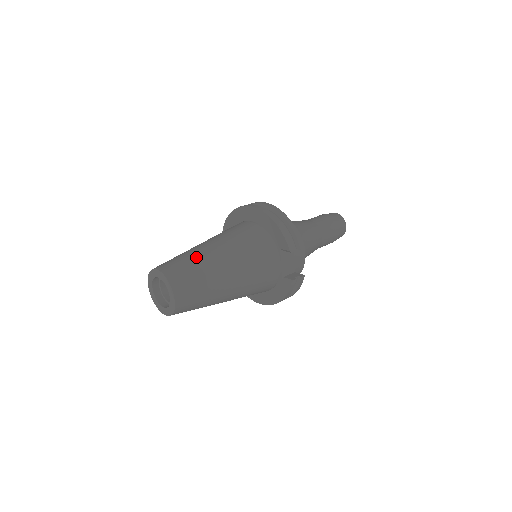
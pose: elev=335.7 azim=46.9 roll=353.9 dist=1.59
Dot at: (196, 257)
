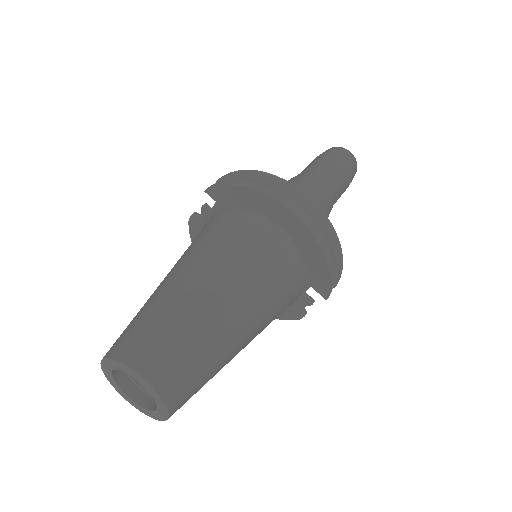
Dot at: (207, 339)
